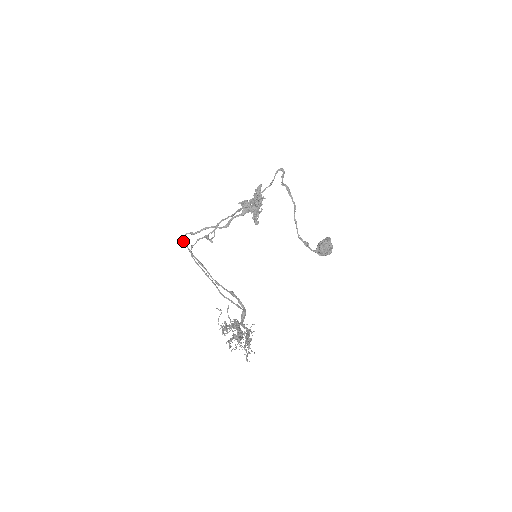
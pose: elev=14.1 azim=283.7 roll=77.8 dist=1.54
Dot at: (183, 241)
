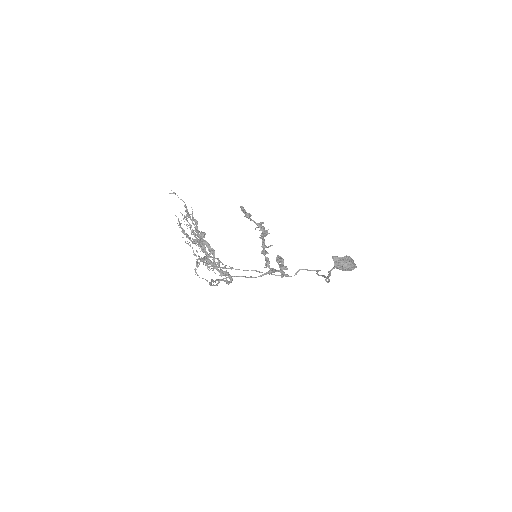
Dot at: occluded
